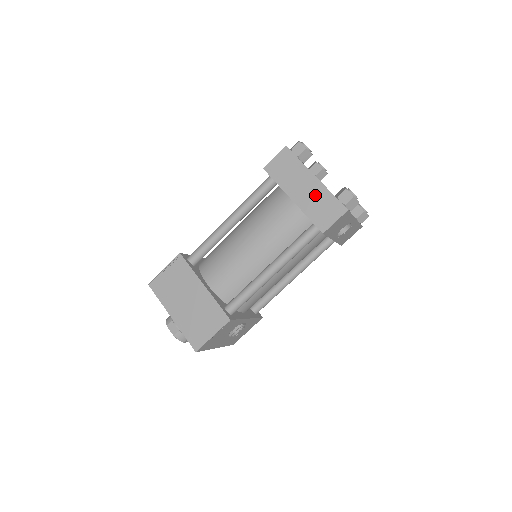
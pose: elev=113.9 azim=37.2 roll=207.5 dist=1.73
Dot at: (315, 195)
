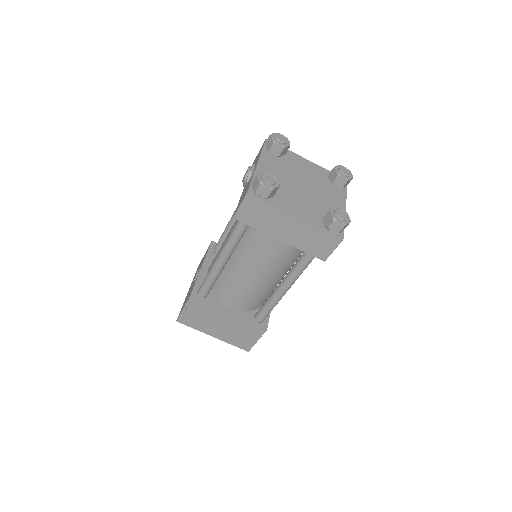
Dot at: (303, 233)
